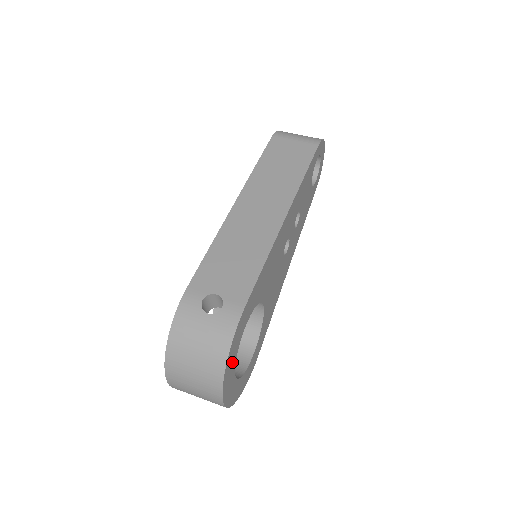
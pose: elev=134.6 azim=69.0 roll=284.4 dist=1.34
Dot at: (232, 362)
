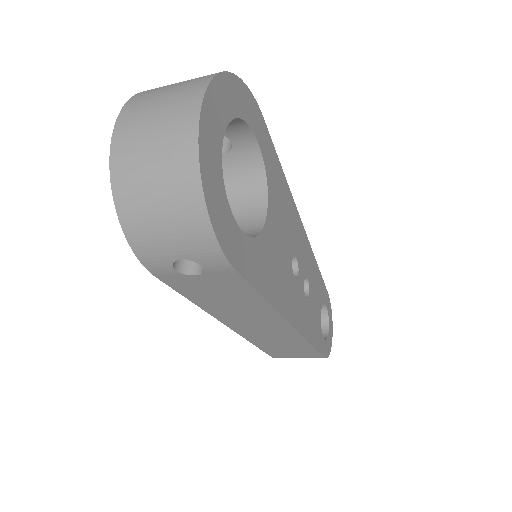
Dot at: (235, 102)
